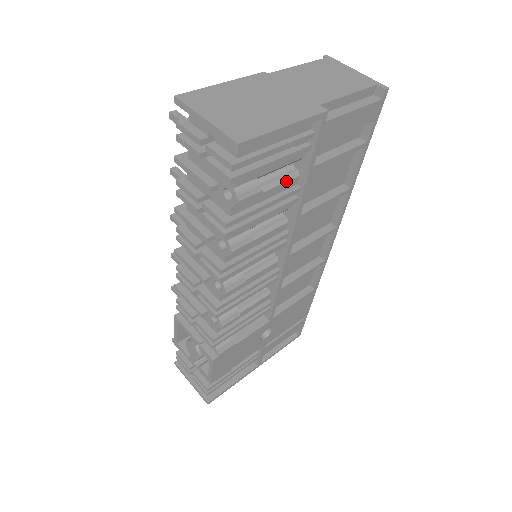
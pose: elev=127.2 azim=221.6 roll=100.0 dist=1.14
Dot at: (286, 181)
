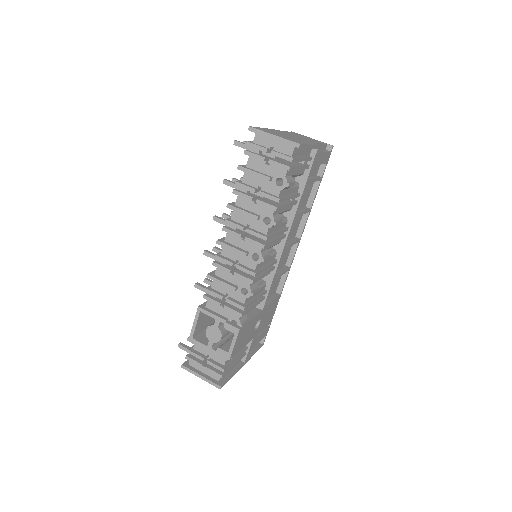
Dot at: (295, 187)
